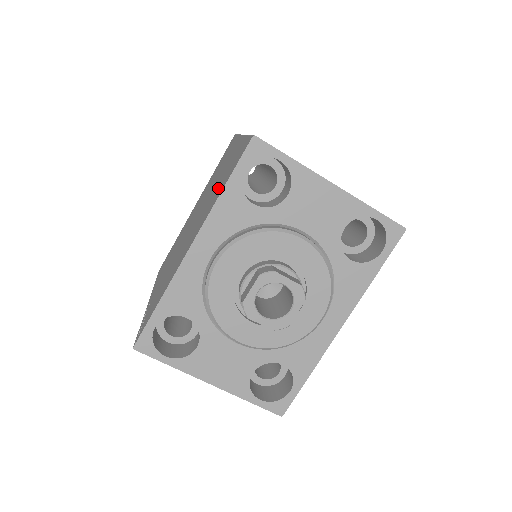
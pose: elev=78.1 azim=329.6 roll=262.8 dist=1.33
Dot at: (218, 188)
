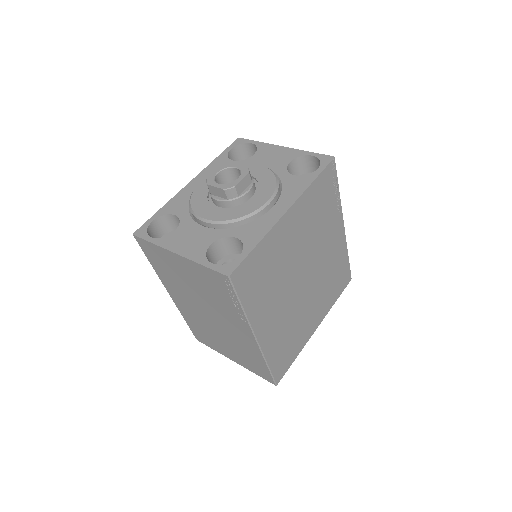
Dot at: occluded
